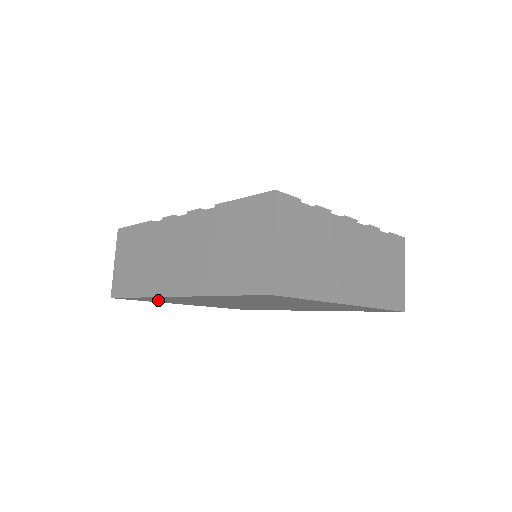
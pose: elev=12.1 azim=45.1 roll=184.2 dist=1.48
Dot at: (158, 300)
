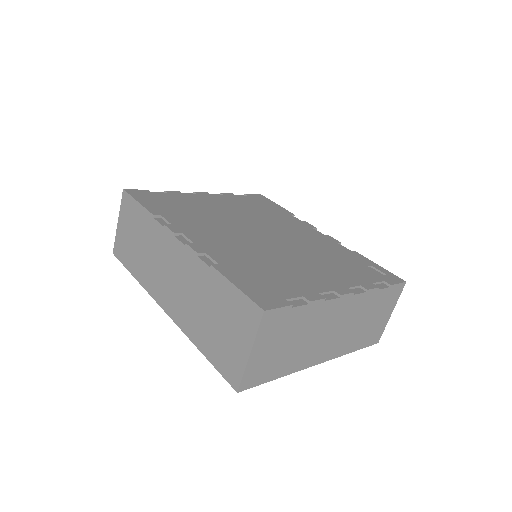
Dot at: occluded
